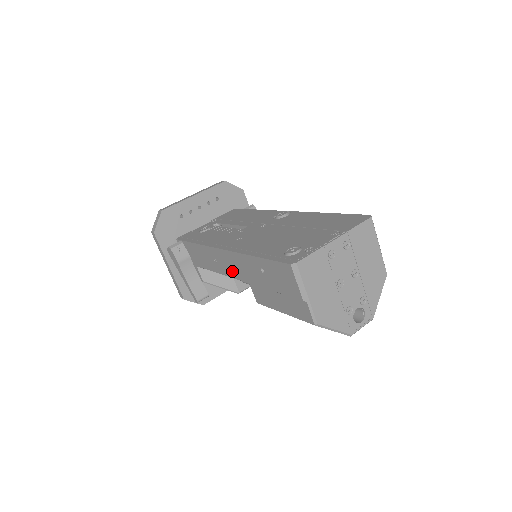
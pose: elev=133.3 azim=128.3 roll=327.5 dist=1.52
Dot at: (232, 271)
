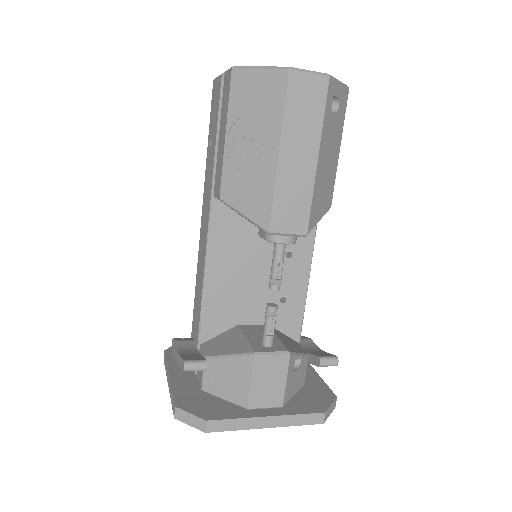
Dot at: (206, 224)
